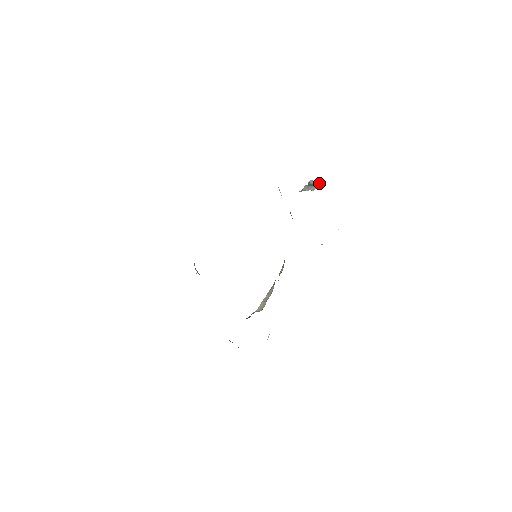
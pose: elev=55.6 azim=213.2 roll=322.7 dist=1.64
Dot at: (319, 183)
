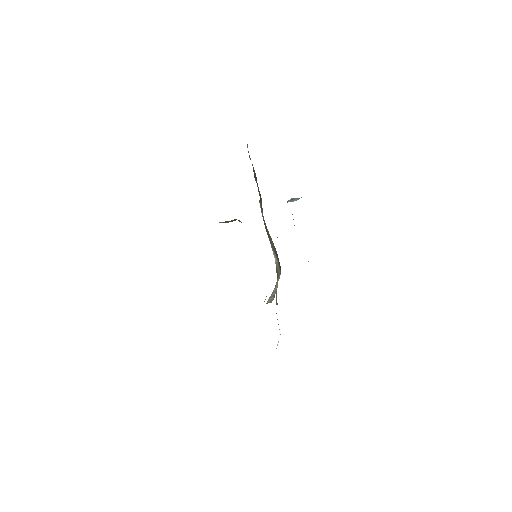
Dot at: occluded
